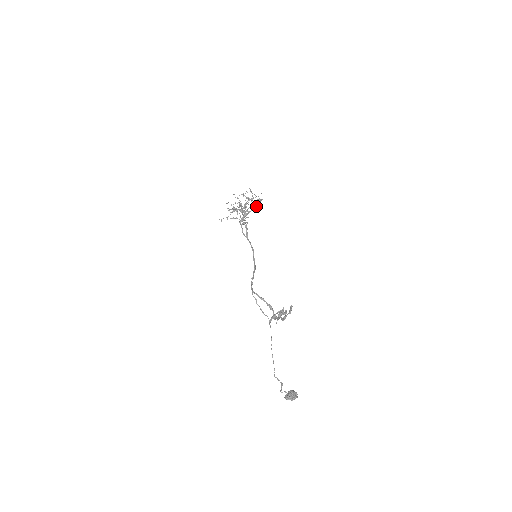
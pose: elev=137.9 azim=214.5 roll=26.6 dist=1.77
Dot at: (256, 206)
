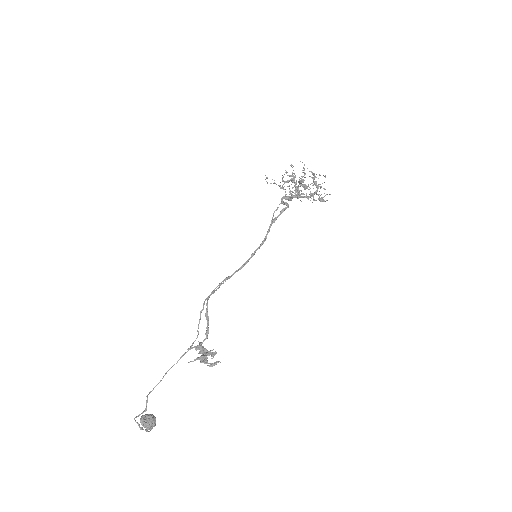
Dot at: (313, 199)
